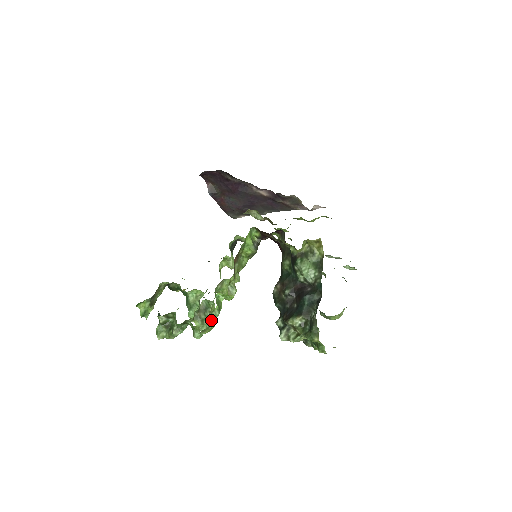
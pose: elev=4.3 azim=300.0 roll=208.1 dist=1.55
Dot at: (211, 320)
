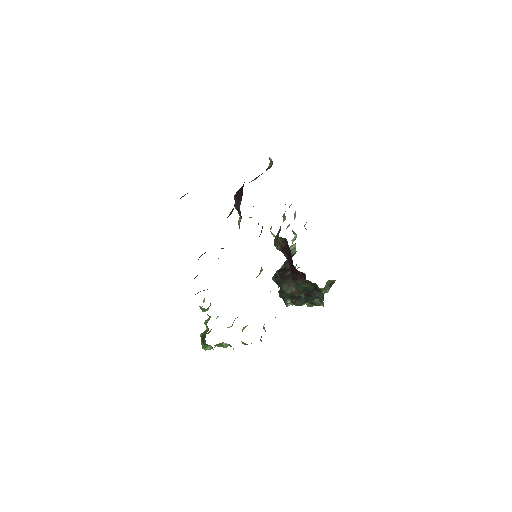
Dot at: occluded
